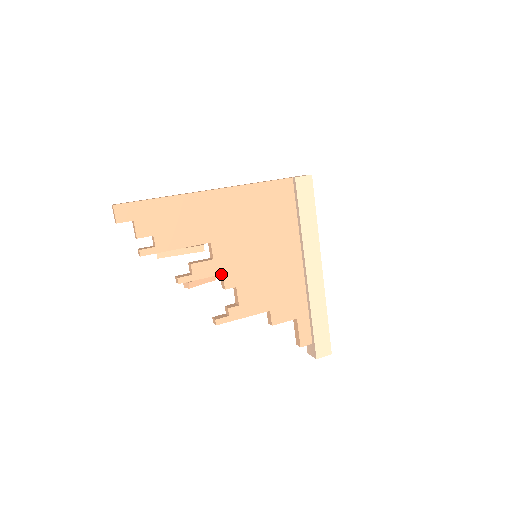
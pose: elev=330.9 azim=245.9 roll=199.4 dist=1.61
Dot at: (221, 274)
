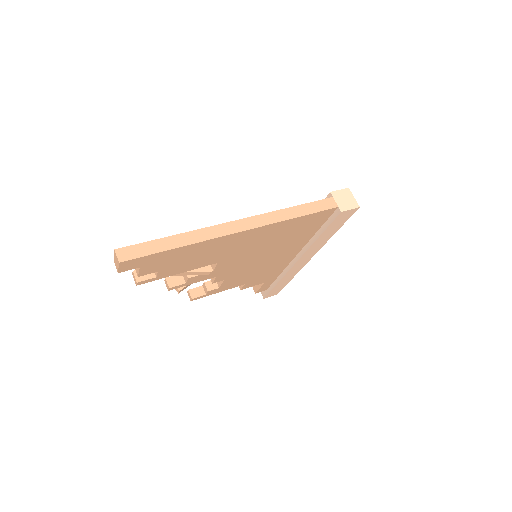
Dot at: occluded
